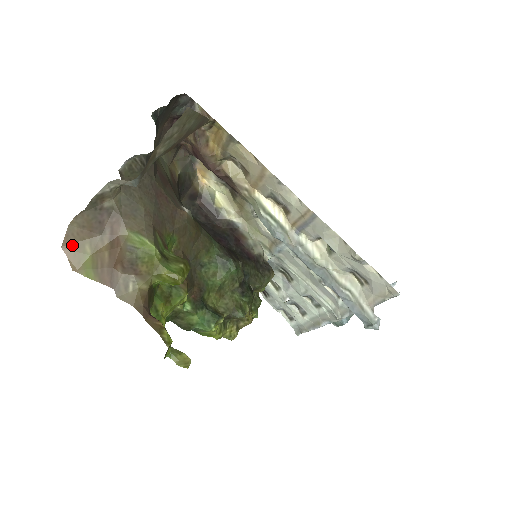
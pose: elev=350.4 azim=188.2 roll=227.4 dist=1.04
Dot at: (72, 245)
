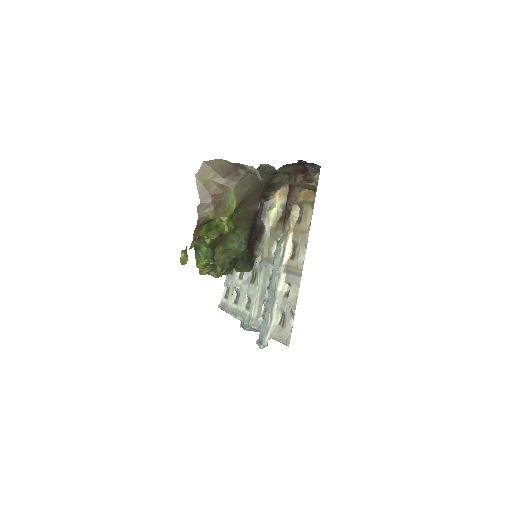
Dot at: (208, 166)
